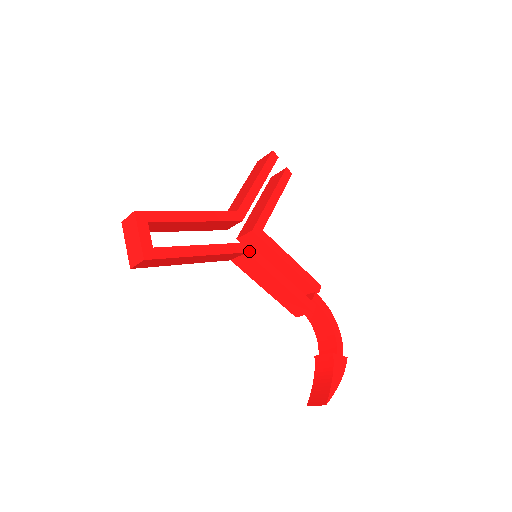
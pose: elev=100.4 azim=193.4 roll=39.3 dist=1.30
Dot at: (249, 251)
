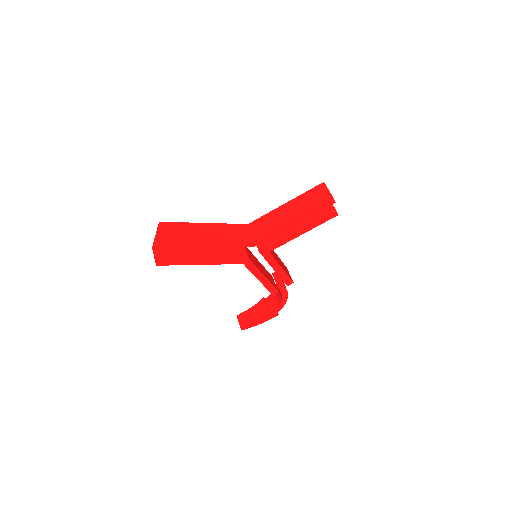
Dot at: (246, 263)
